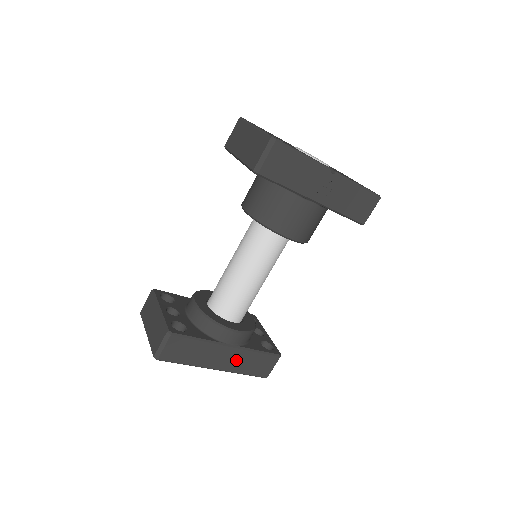
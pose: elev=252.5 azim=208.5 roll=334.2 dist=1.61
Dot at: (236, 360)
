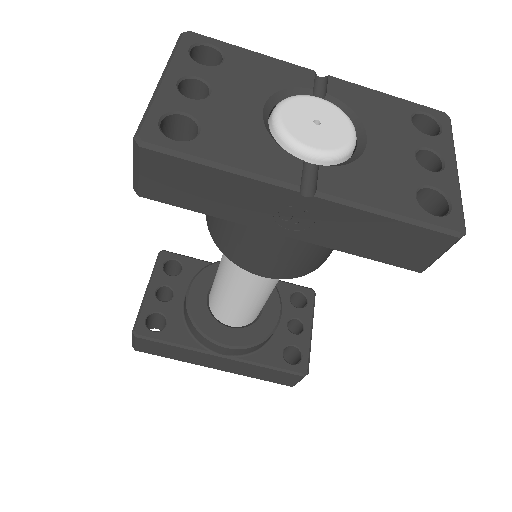
Dot at: (238, 367)
